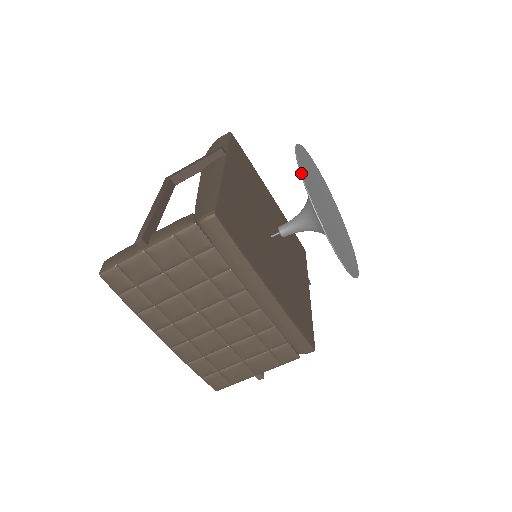
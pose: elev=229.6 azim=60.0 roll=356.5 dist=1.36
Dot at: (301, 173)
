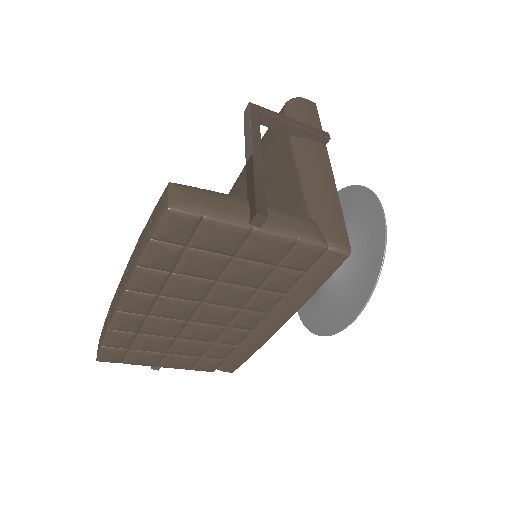
Dot at: occluded
